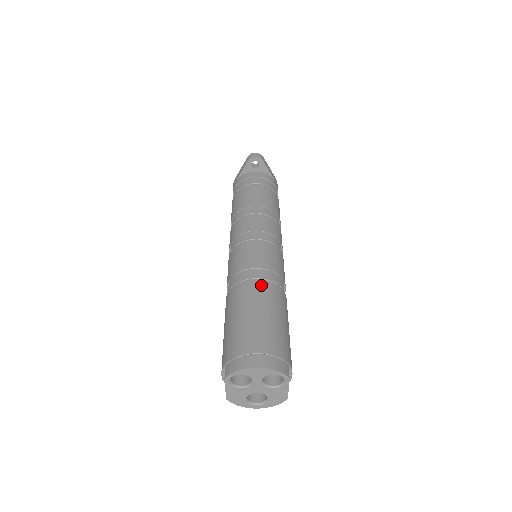
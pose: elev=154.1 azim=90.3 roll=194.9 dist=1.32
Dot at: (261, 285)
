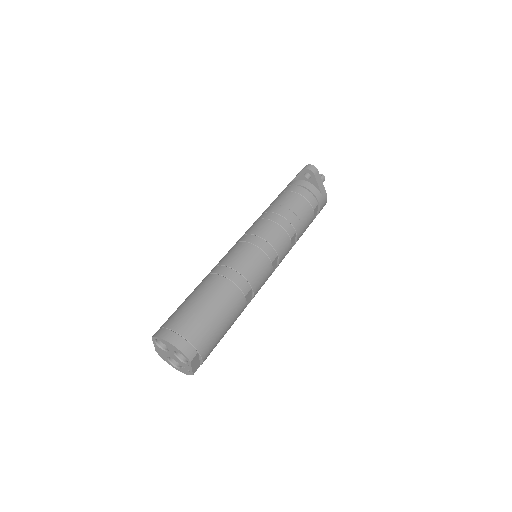
Dot at: (224, 284)
